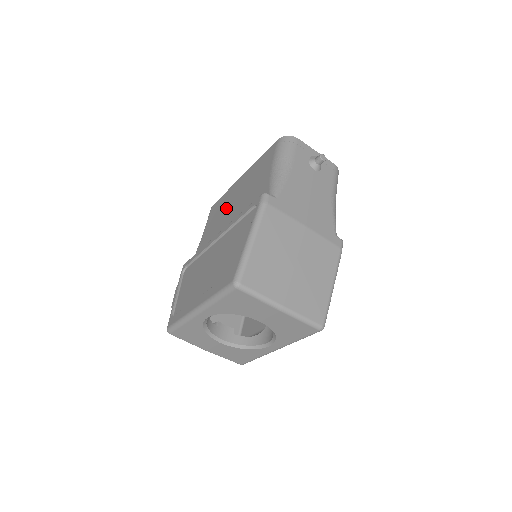
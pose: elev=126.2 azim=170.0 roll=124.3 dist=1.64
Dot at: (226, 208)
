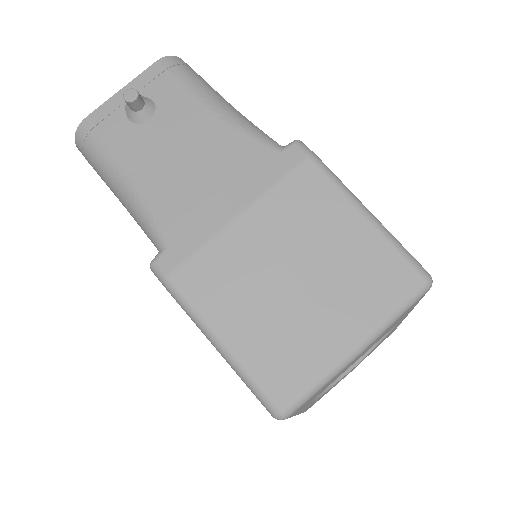
Dot at: occluded
